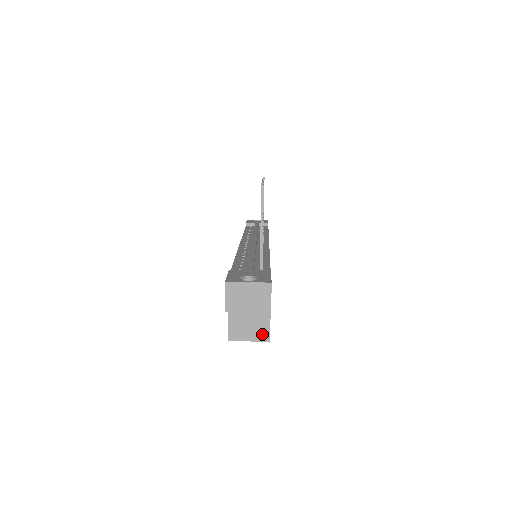
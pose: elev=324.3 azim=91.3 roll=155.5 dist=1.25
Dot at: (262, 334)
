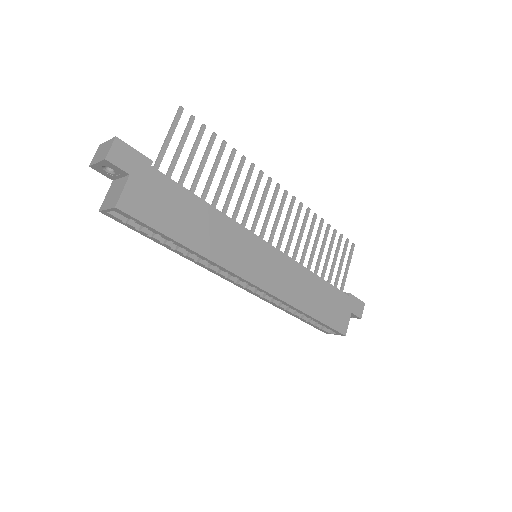
Dot at: (115, 202)
